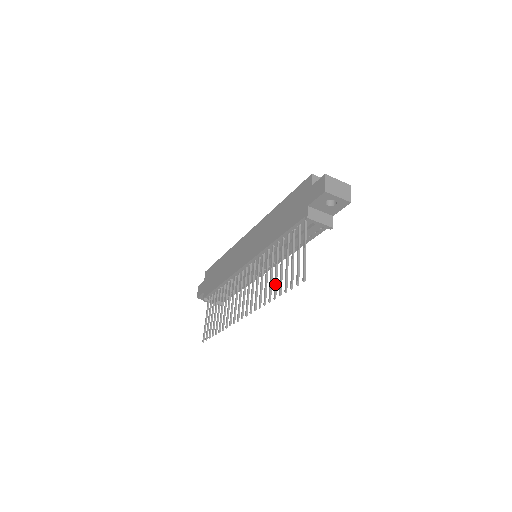
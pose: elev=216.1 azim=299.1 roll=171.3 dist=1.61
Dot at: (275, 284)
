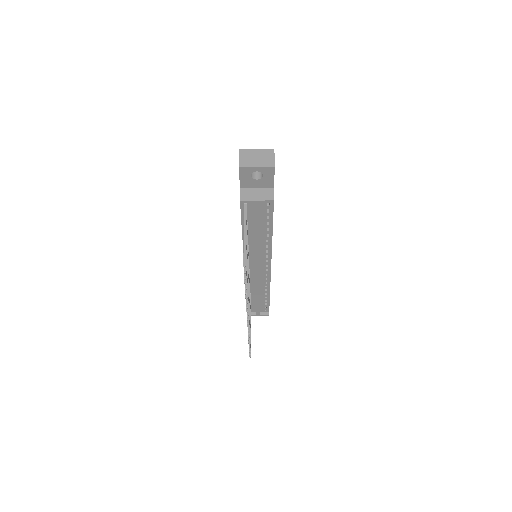
Dot at: occluded
